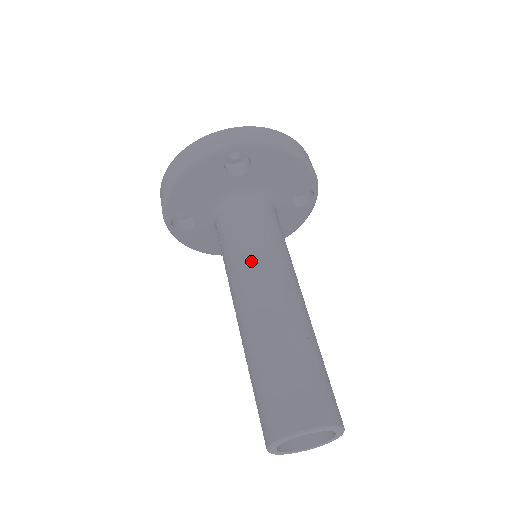
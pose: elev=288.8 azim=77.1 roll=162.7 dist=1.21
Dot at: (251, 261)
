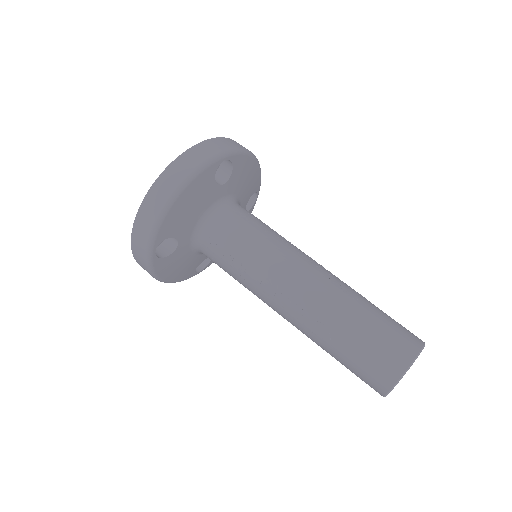
Dot at: (279, 253)
